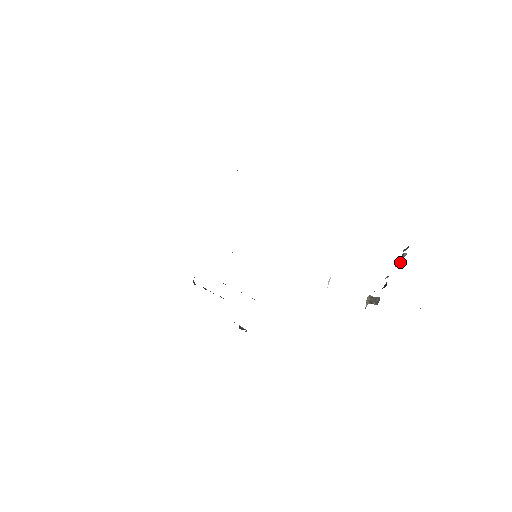
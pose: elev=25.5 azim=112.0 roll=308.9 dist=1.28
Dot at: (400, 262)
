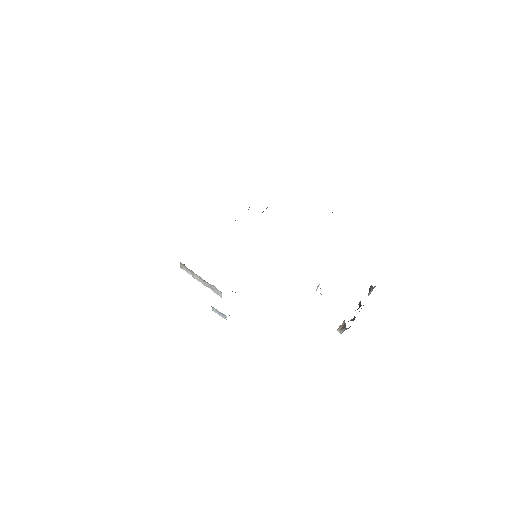
Dot at: (368, 295)
